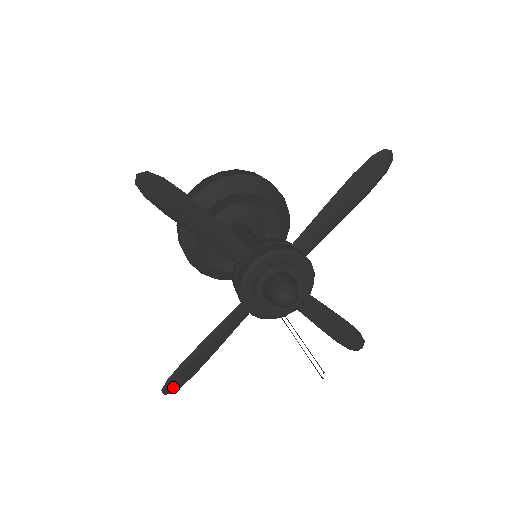
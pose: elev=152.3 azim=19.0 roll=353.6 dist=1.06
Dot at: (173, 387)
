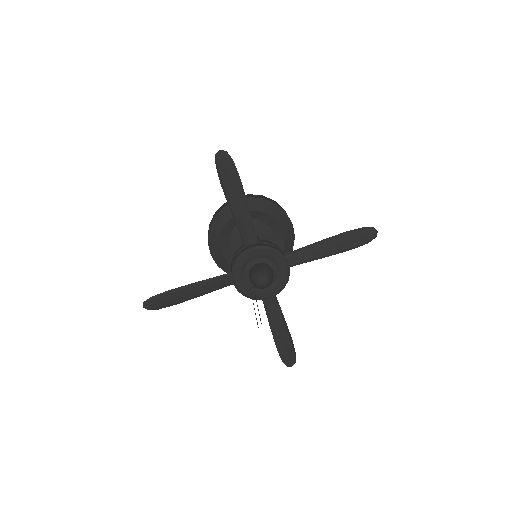
Dot at: (152, 305)
